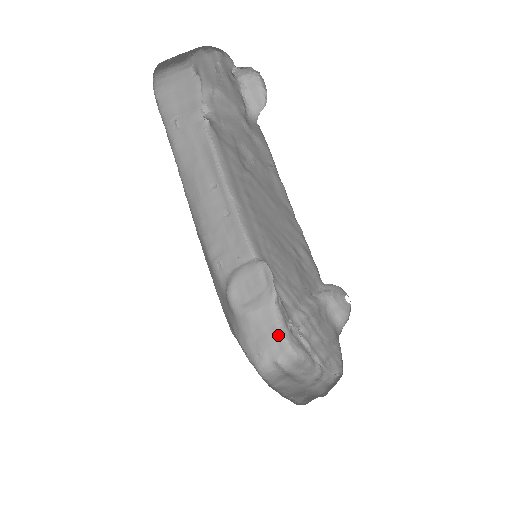
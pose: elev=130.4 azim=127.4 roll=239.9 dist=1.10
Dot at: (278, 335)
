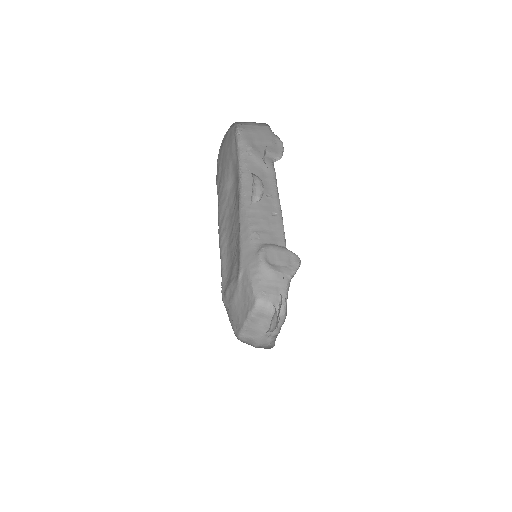
Dot at: (283, 294)
